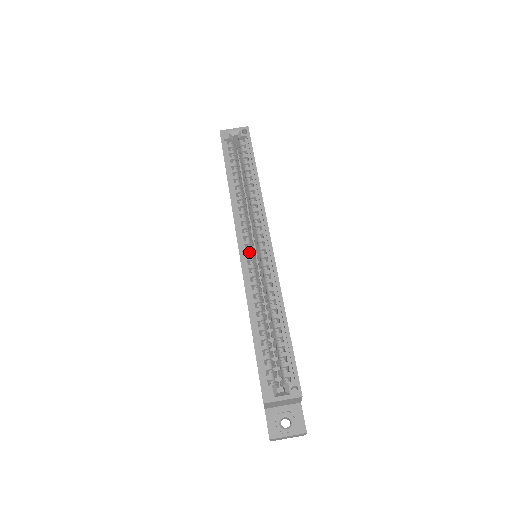
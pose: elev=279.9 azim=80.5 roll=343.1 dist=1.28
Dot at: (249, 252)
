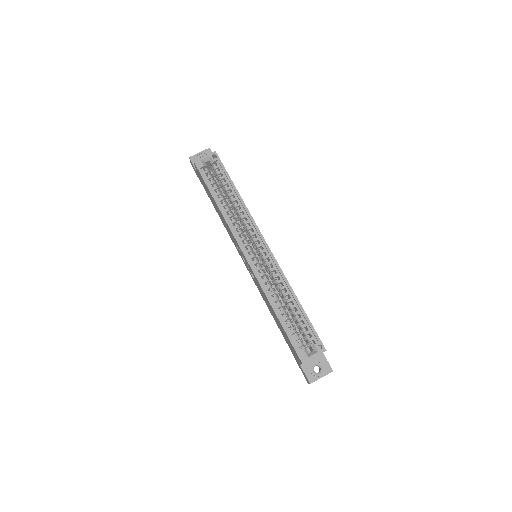
Dot at: (253, 257)
